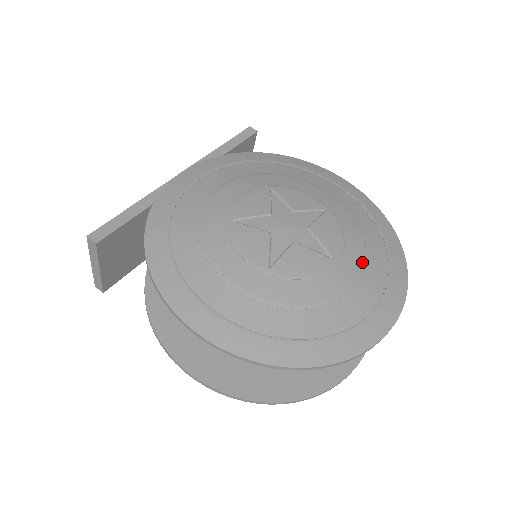
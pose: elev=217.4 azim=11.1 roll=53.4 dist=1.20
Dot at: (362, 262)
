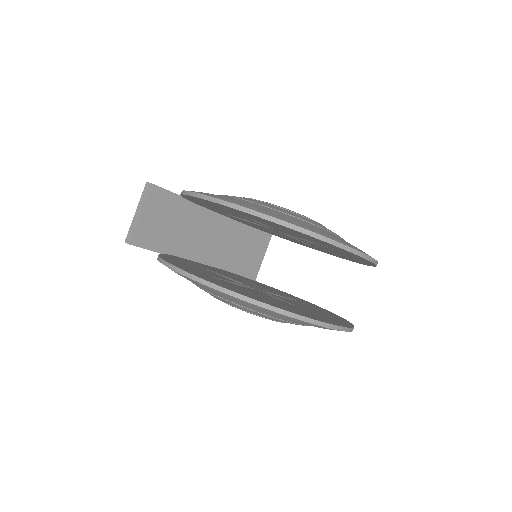
Dot at: occluded
